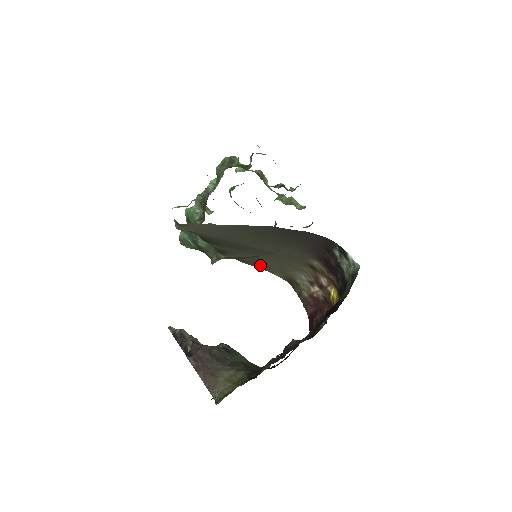
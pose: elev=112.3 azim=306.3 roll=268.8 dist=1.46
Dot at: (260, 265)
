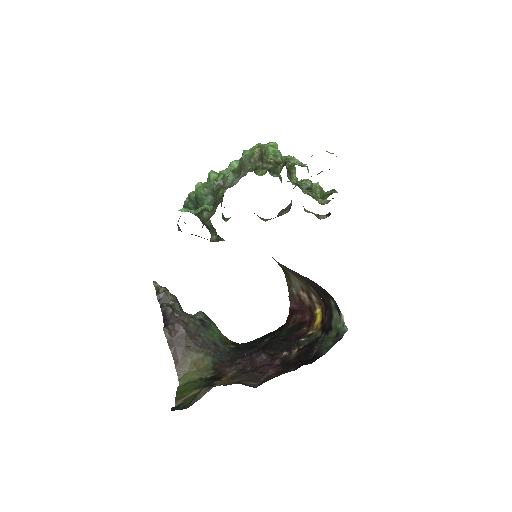
Dot at: occluded
